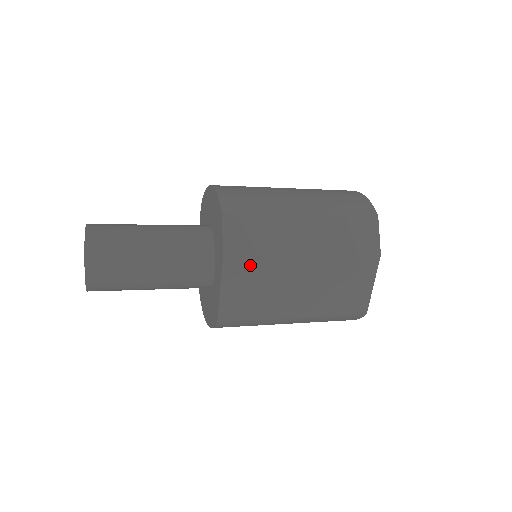
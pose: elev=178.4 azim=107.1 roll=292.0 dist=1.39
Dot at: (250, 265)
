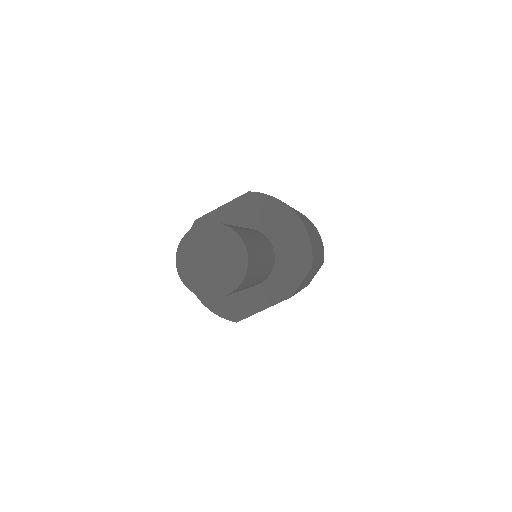
Dot at: occluded
